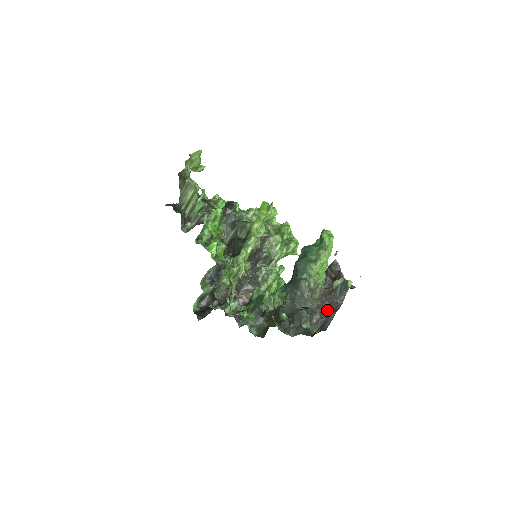
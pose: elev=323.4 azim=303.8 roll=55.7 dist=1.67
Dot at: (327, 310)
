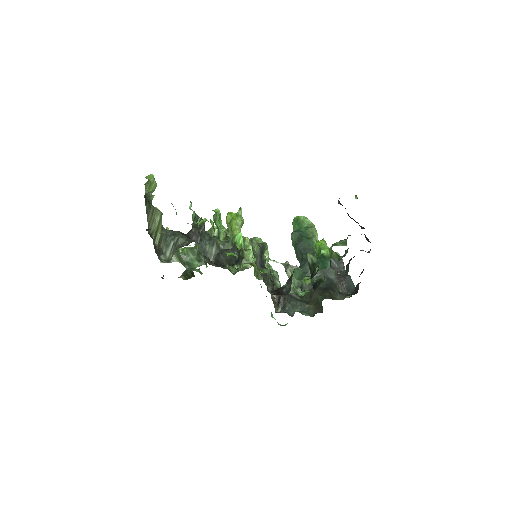
Dot at: (341, 278)
